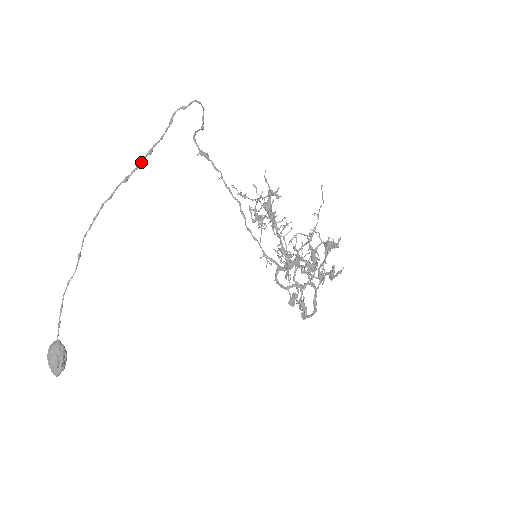
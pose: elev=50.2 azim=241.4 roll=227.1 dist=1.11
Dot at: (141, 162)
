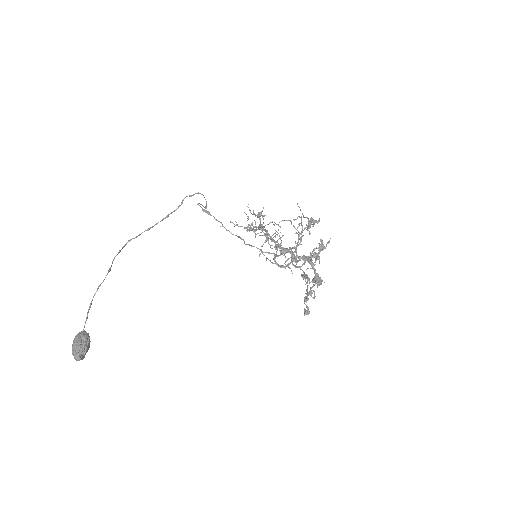
Dot at: (160, 221)
